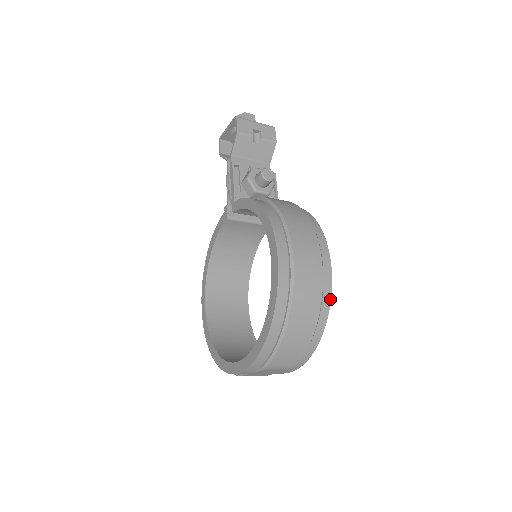
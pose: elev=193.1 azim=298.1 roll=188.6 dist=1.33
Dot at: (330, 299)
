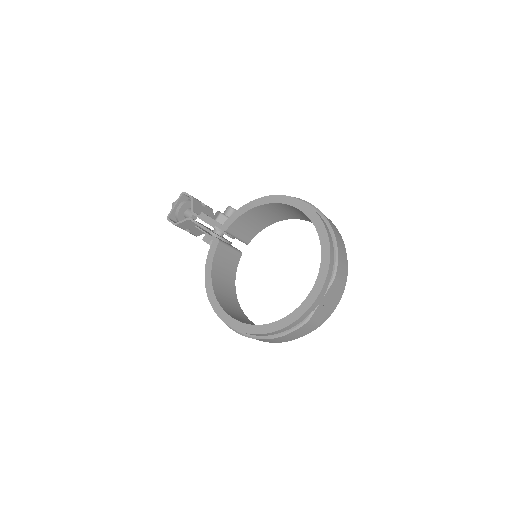
Dot at: occluded
